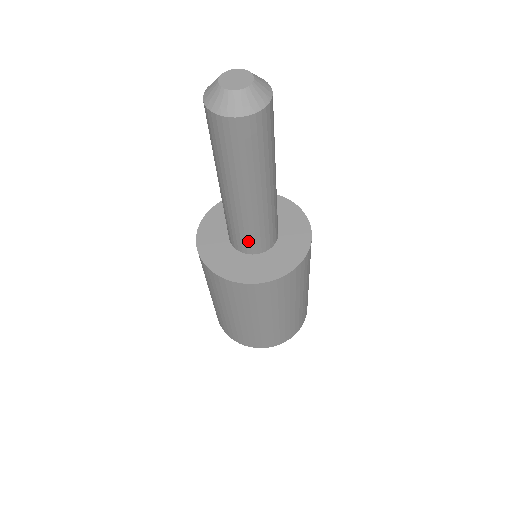
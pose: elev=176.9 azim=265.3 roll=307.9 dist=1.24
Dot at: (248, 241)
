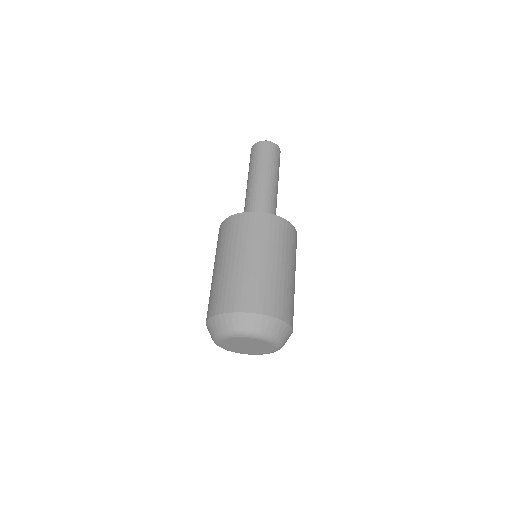
Dot at: occluded
